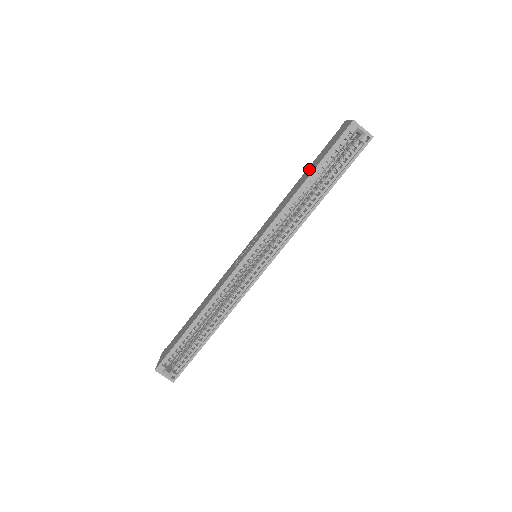
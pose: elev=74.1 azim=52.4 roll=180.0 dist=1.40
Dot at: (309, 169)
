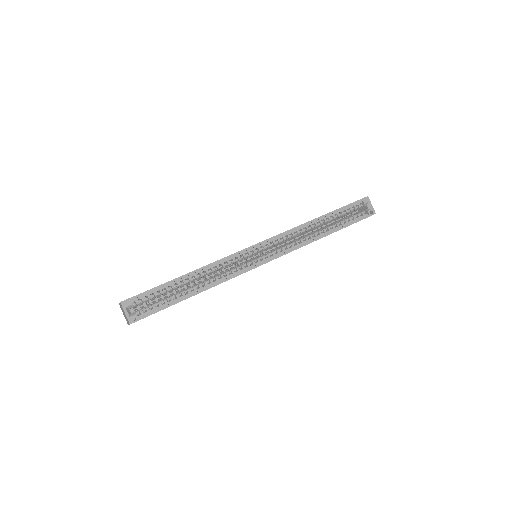
Dot at: occluded
